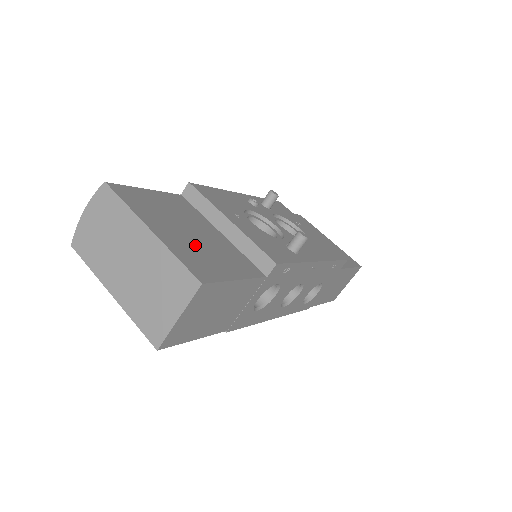
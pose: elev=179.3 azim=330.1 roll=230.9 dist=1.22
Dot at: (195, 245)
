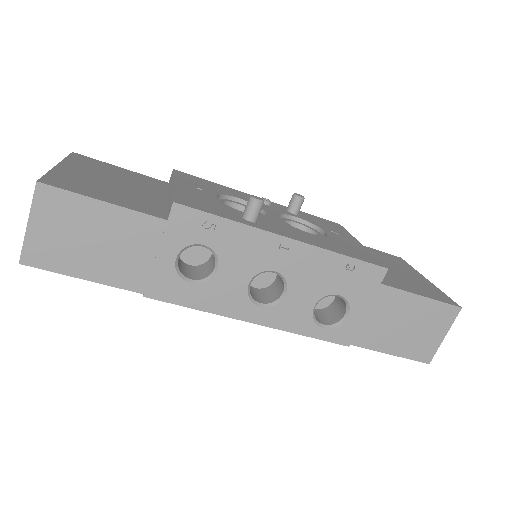
Dot at: (98, 183)
